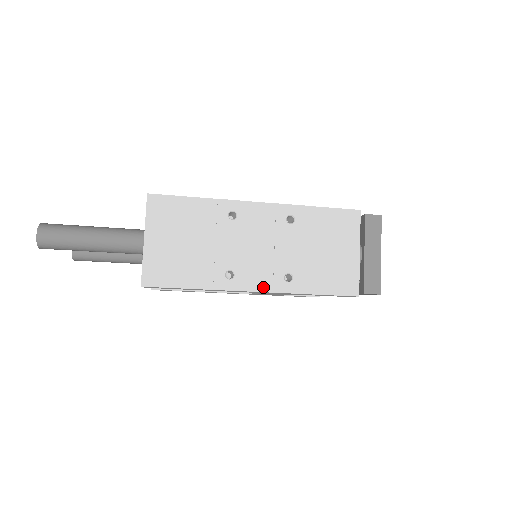
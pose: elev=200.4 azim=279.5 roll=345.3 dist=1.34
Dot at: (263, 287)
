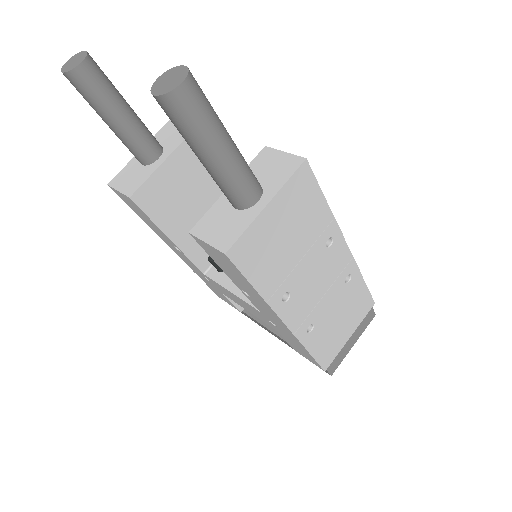
Dot at: (293, 325)
